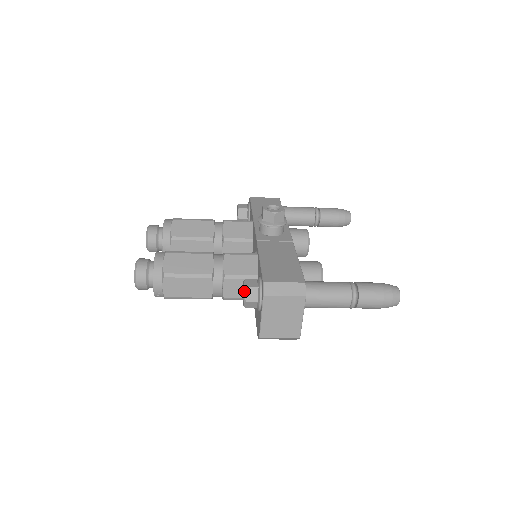
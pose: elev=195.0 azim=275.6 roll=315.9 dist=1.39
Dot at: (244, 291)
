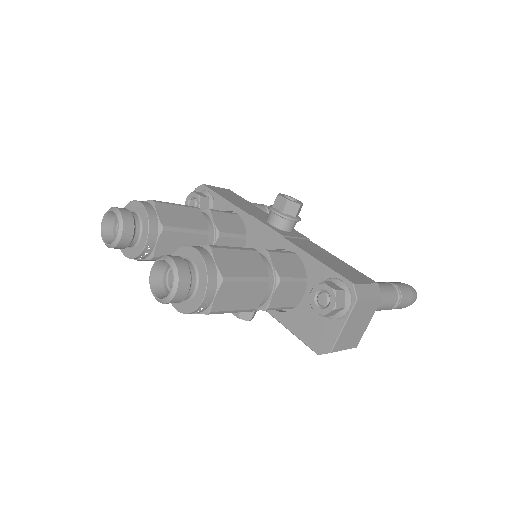
Dot at: (335, 296)
